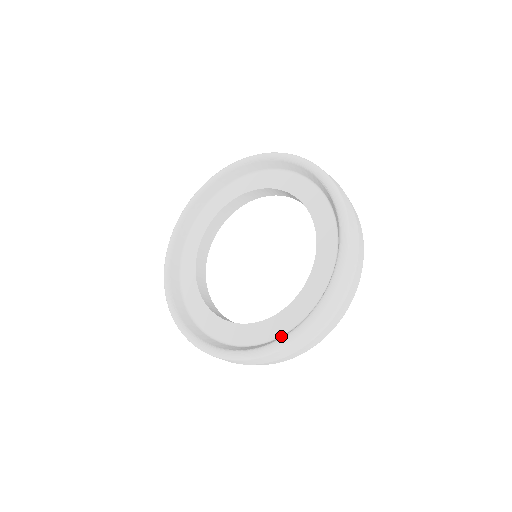
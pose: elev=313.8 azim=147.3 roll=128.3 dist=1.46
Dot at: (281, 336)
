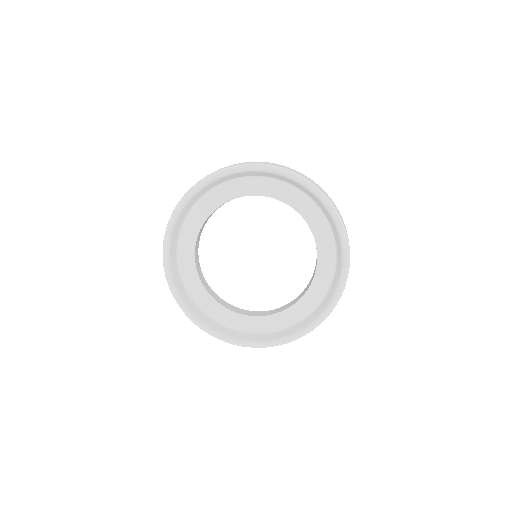
Dot at: (329, 290)
